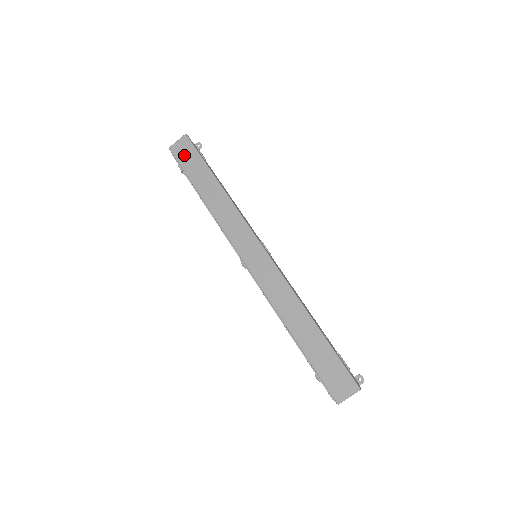
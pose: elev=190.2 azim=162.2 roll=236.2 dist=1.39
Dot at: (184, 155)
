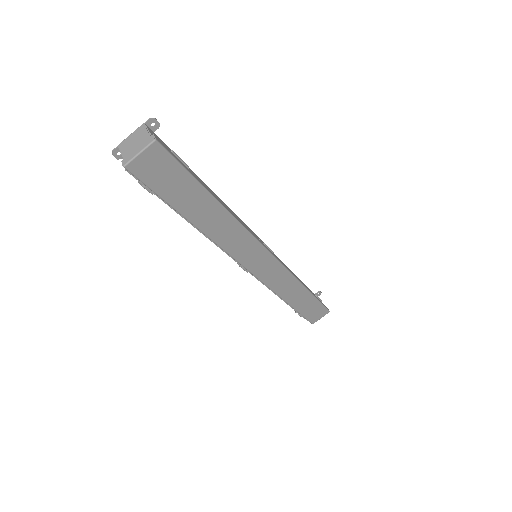
Dot at: (158, 176)
